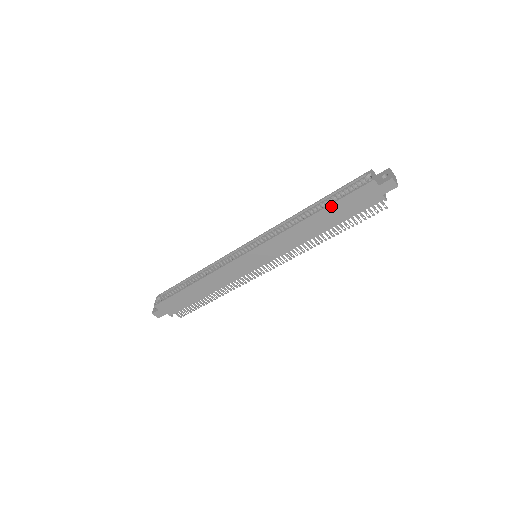
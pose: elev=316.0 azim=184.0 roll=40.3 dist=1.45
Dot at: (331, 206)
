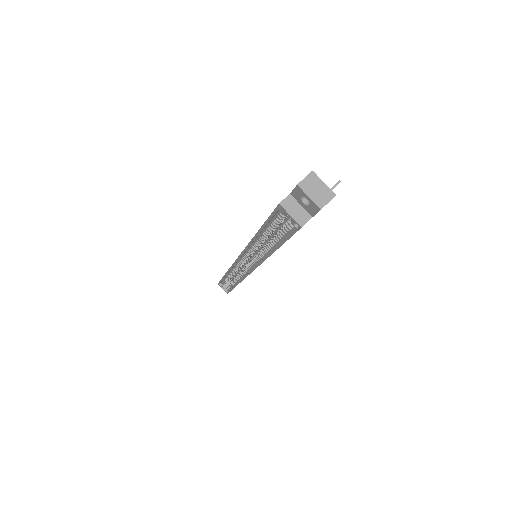
Dot at: (281, 245)
